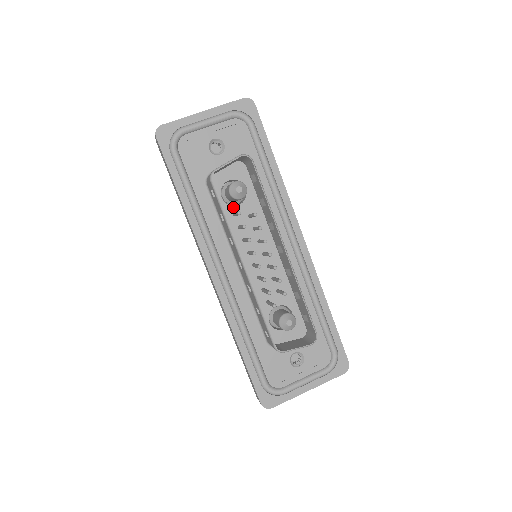
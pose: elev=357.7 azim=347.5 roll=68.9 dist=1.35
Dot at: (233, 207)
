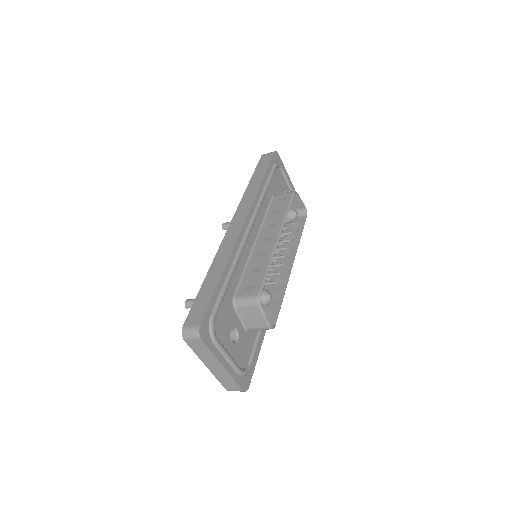
Dot at: occluded
